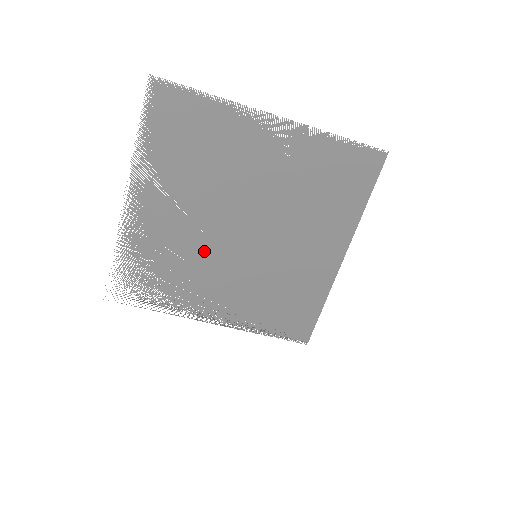
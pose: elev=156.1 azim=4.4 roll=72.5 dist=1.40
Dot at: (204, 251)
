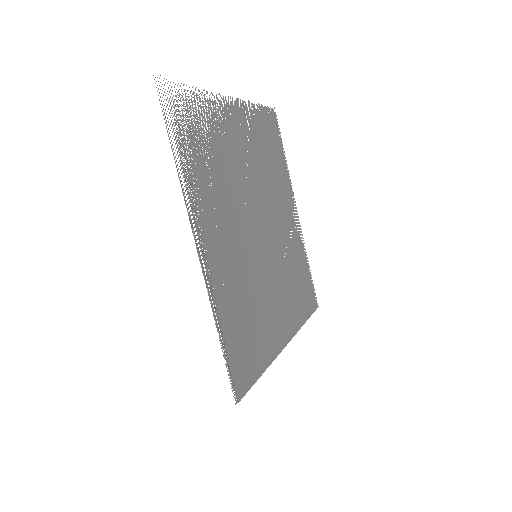
Dot at: (237, 197)
